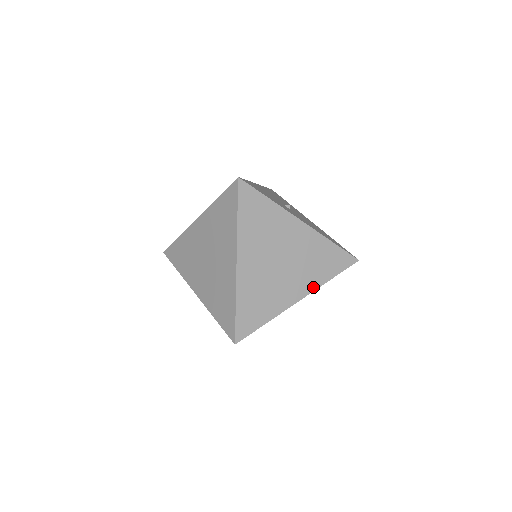
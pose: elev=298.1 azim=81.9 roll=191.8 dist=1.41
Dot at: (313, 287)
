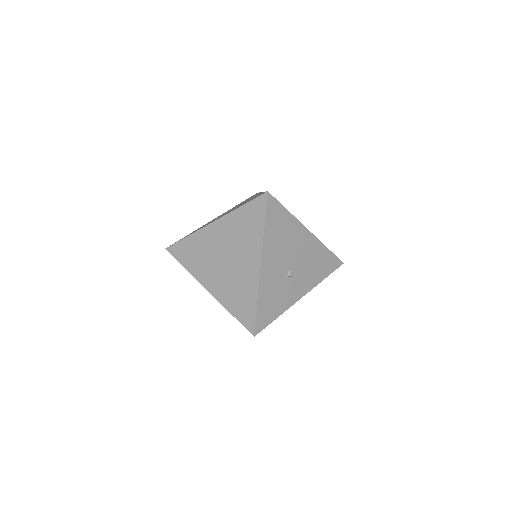
Dot at: occluded
